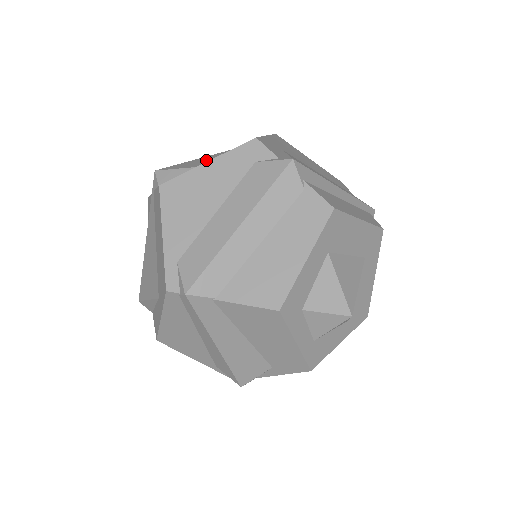
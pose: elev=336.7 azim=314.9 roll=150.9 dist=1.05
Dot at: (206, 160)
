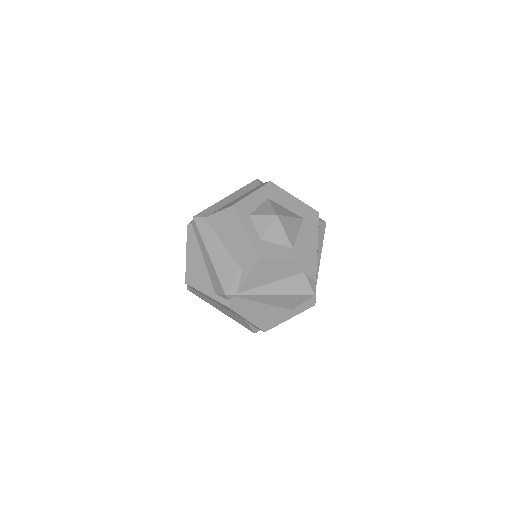
Dot at: occluded
